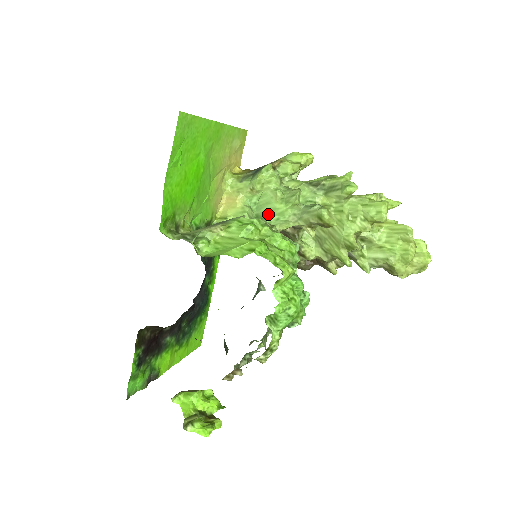
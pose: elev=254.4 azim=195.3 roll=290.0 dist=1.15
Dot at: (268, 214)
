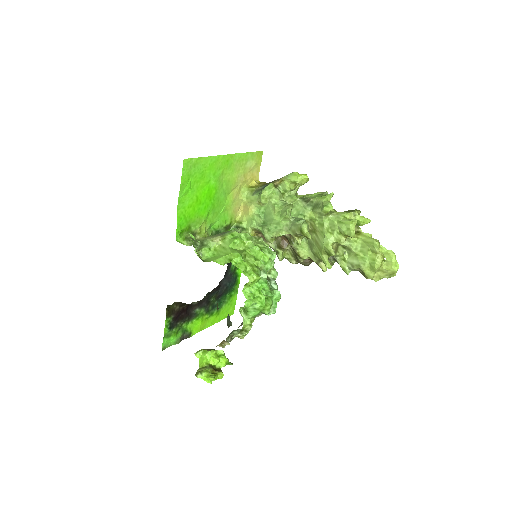
Dot at: (270, 222)
